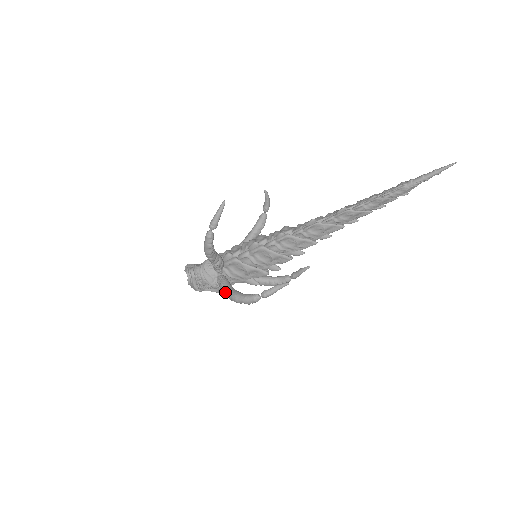
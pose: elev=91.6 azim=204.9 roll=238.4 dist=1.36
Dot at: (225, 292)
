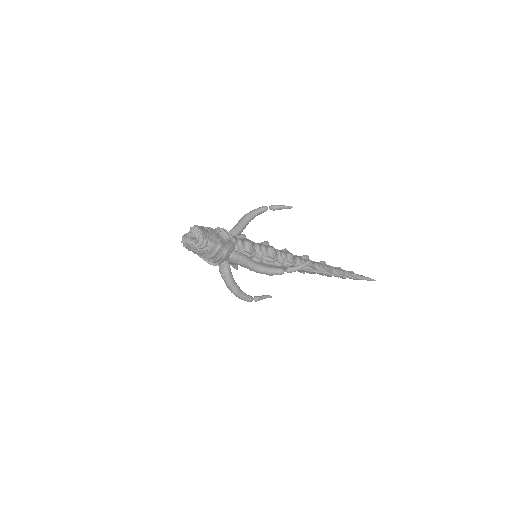
Dot at: (230, 283)
